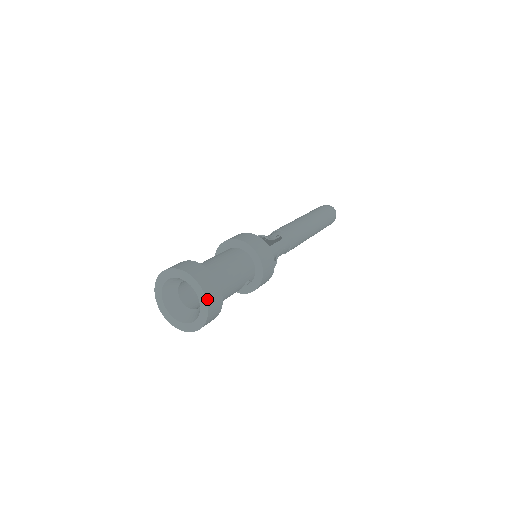
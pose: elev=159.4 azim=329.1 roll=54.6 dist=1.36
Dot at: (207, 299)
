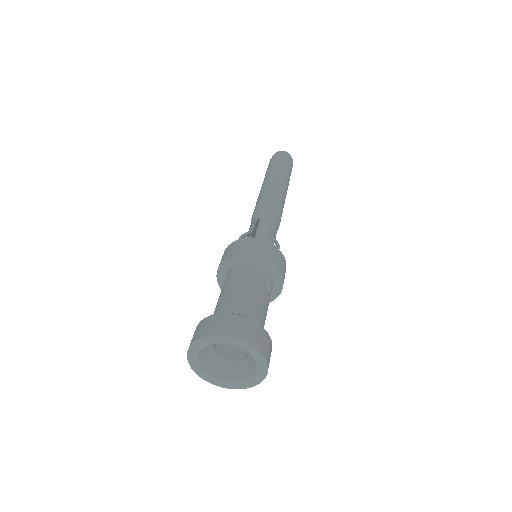
Dot at: (236, 337)
